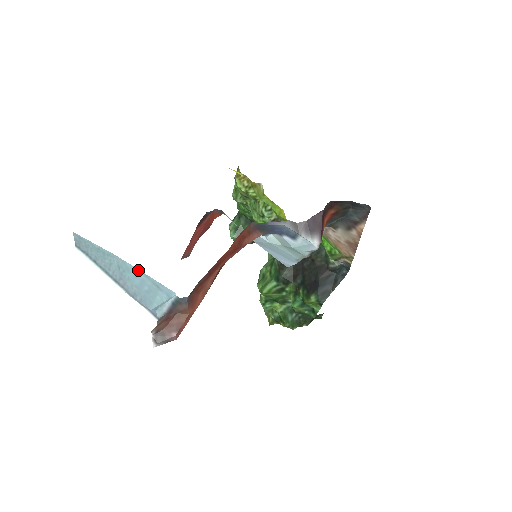
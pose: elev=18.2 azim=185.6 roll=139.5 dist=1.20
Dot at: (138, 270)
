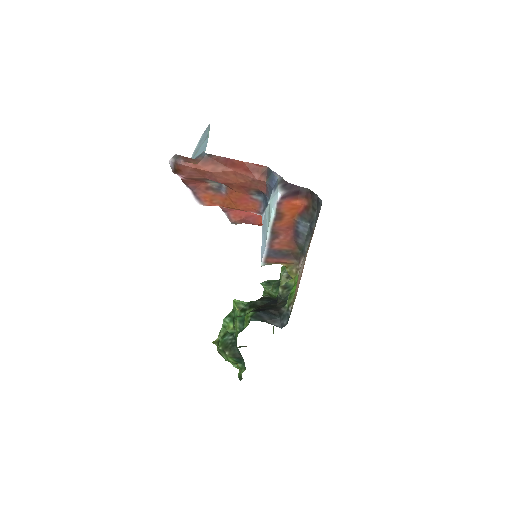
Dot at: occluded
